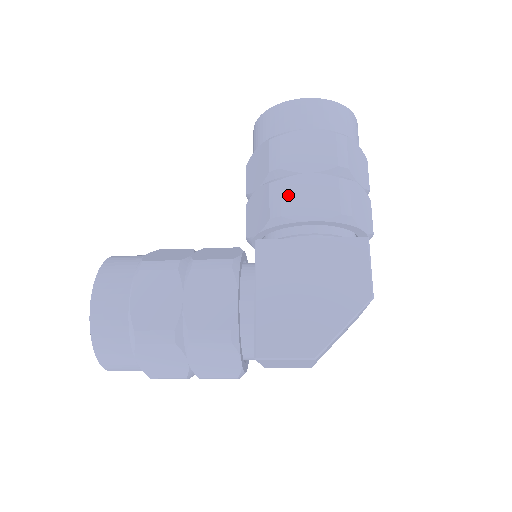
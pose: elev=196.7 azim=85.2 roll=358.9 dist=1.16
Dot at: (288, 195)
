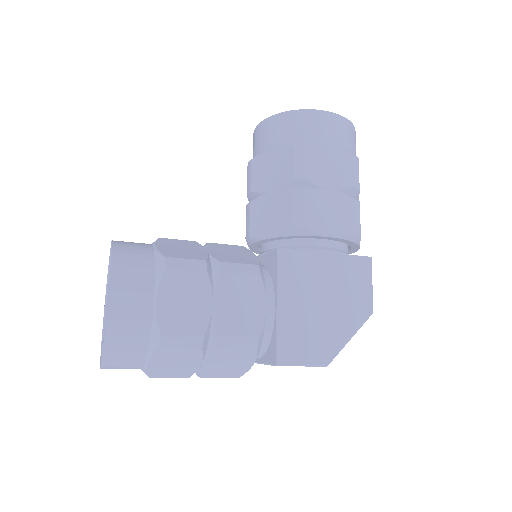
Dot at: (312, 208)
